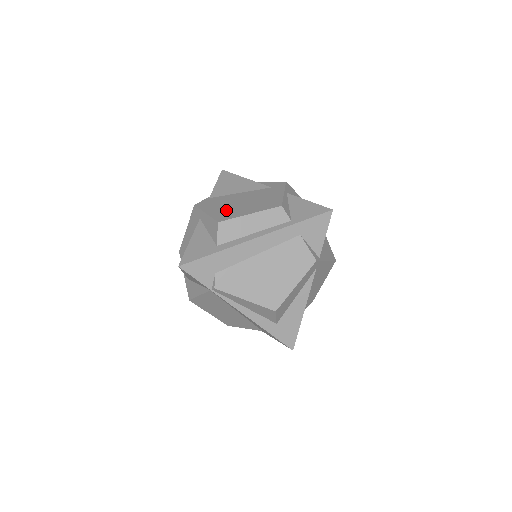
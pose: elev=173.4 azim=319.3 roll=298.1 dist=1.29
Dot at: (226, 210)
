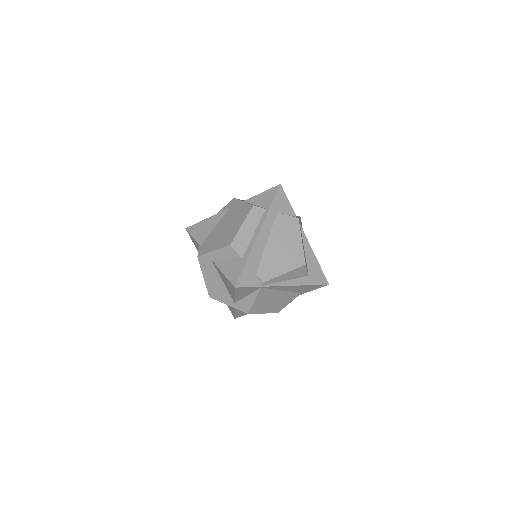
Dot at: (224, 238)
